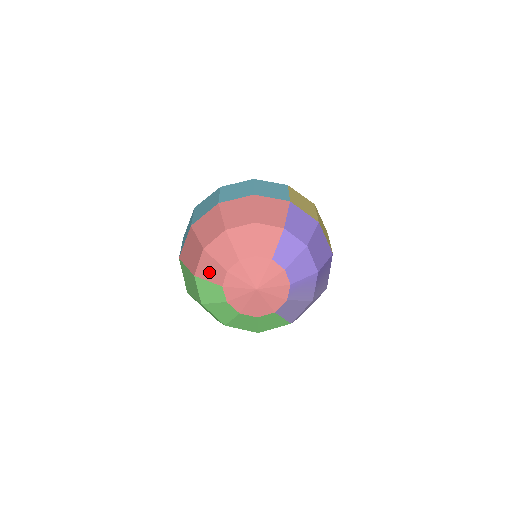
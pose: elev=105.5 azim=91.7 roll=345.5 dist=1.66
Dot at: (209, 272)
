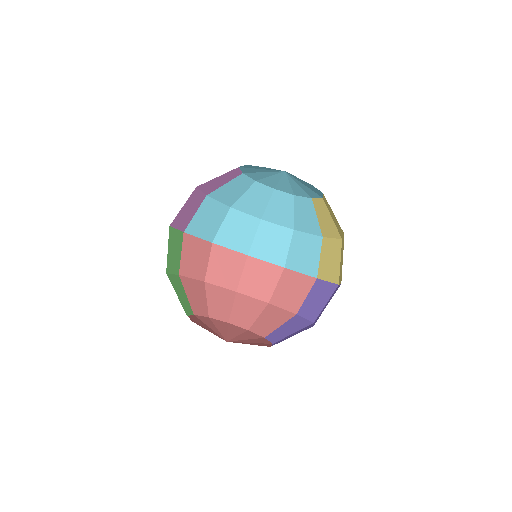
Dot at: (193, 294)
